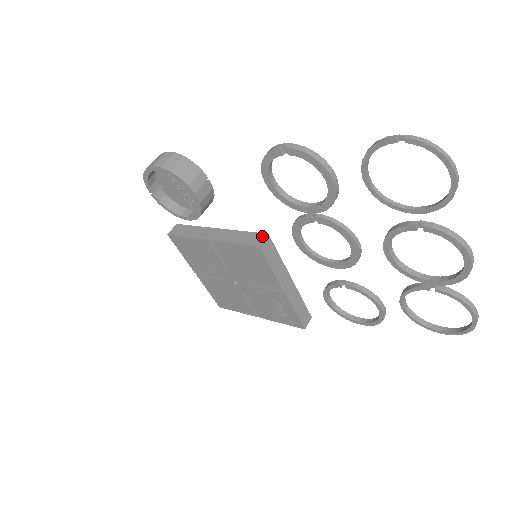
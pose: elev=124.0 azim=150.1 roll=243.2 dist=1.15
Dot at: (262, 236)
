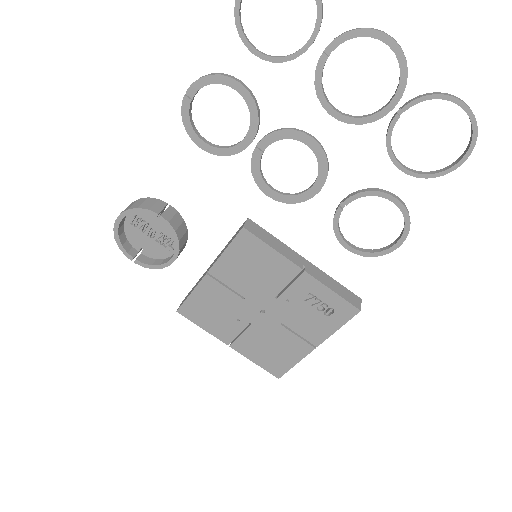
Dot at: (244, 223)
